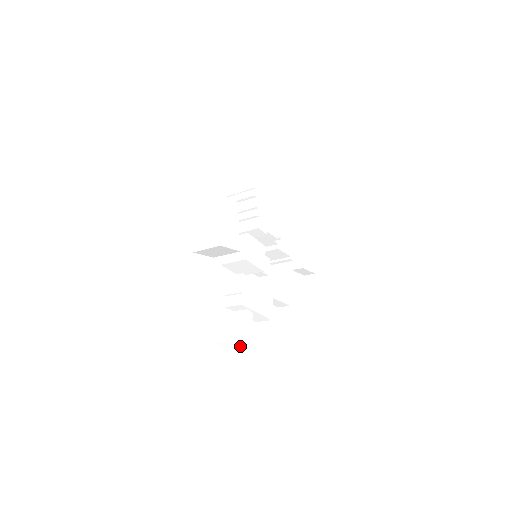
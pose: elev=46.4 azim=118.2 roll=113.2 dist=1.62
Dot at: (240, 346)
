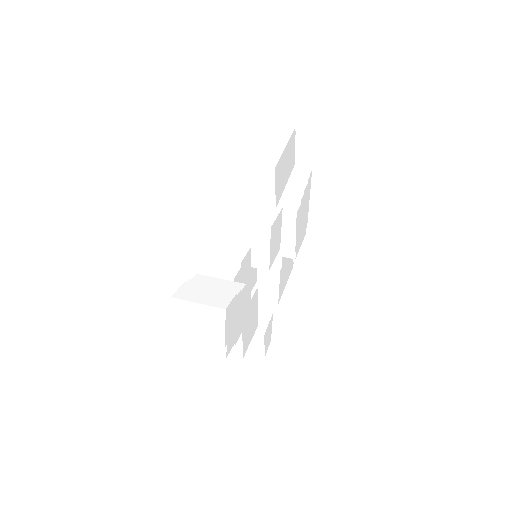
Dot at: (207, 326)
